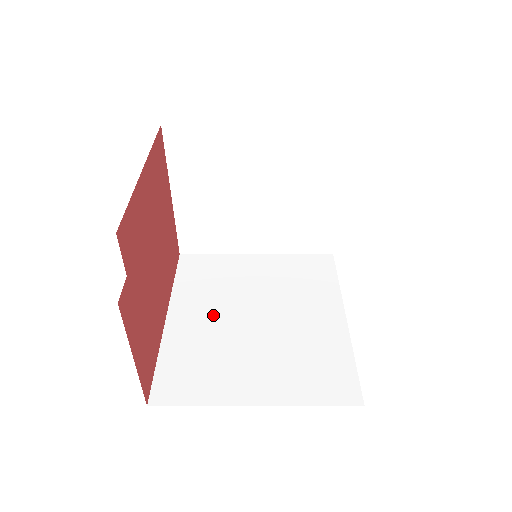
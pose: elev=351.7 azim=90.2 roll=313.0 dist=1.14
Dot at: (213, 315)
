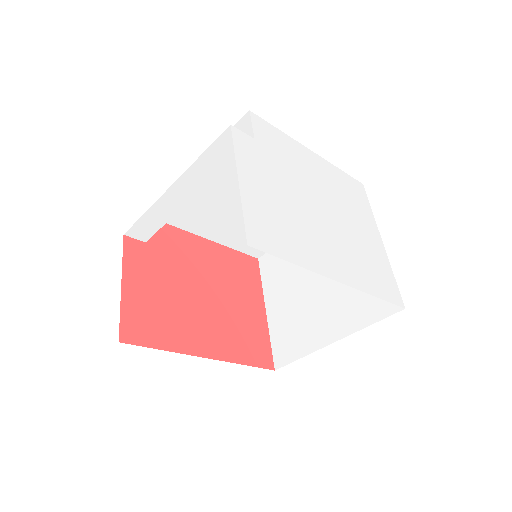
Dot at: occluded
